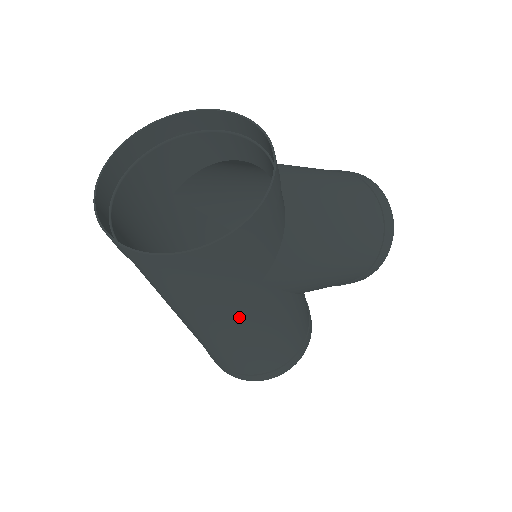
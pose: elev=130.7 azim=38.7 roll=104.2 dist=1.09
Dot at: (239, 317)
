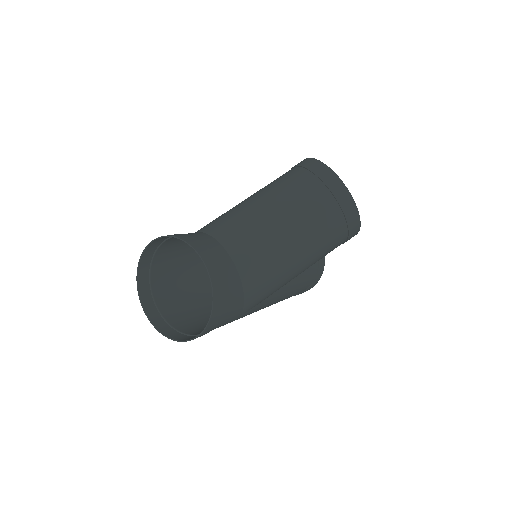
Dot at: occluded
